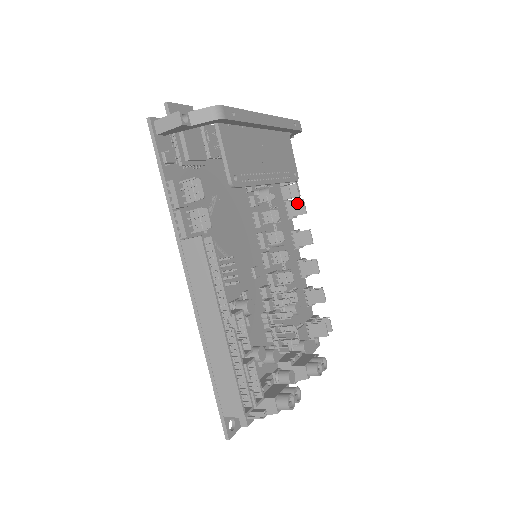
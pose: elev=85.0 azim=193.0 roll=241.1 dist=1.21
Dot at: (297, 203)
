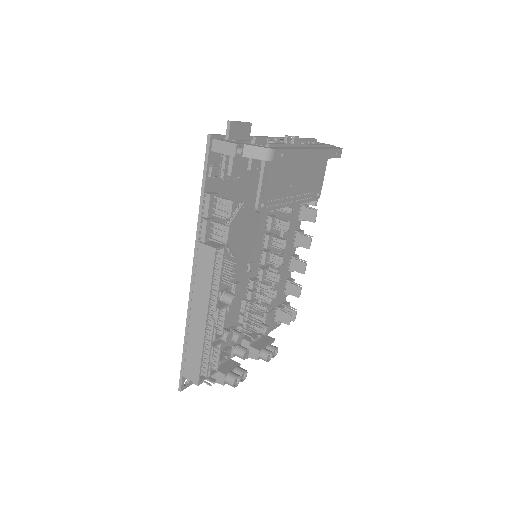
Dot at: (311, 211)
